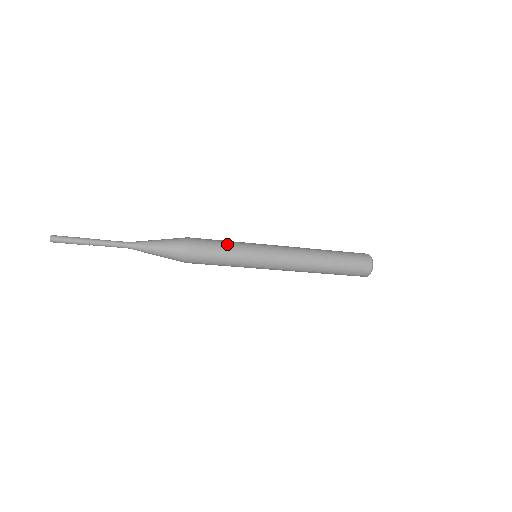
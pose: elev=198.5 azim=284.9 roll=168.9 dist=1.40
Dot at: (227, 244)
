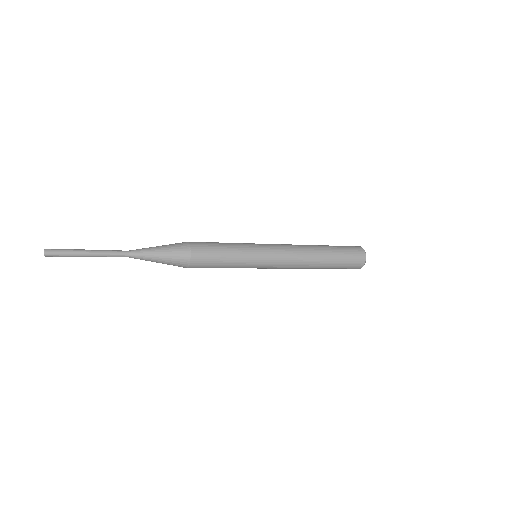
Dot at: (230, 254)
